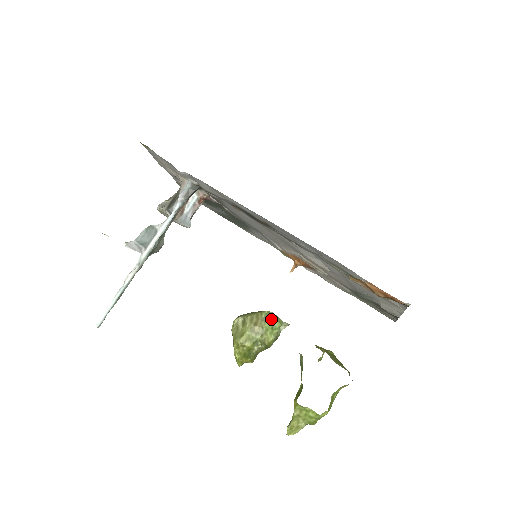
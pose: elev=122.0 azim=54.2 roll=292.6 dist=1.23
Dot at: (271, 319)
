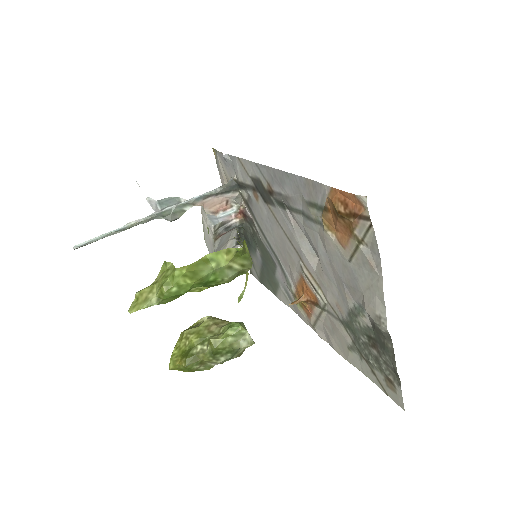
Dot at: (235, 322)
